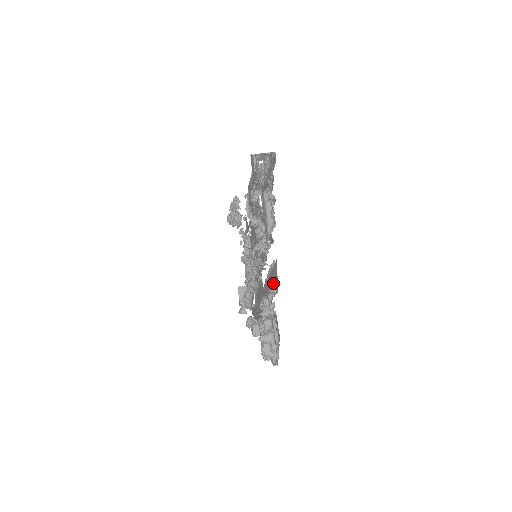
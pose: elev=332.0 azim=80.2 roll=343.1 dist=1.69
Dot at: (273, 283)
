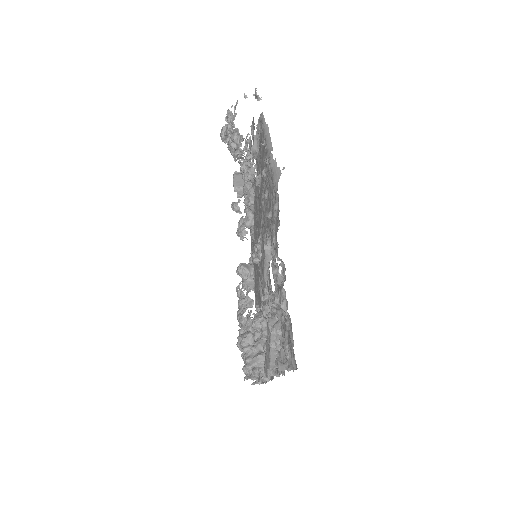
Dot at: occluded
